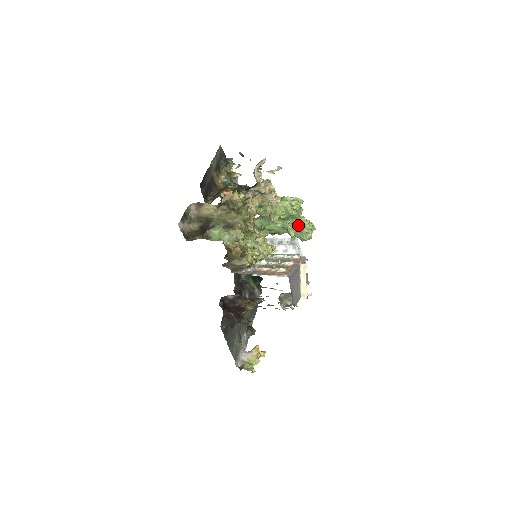
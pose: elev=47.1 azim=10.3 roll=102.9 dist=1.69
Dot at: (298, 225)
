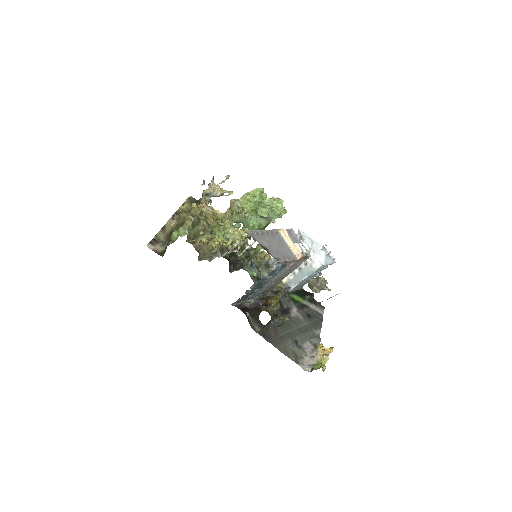
Dot at: (265, 206)
